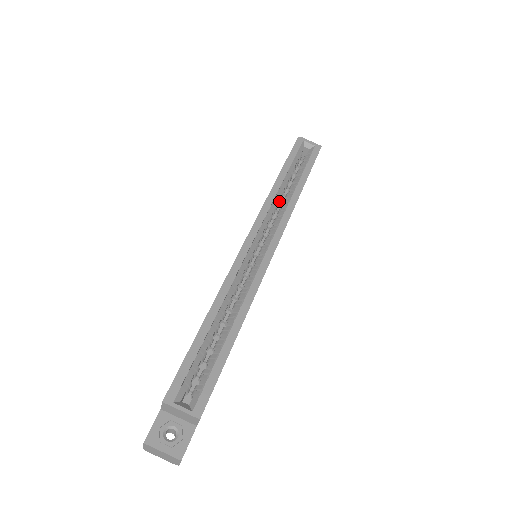
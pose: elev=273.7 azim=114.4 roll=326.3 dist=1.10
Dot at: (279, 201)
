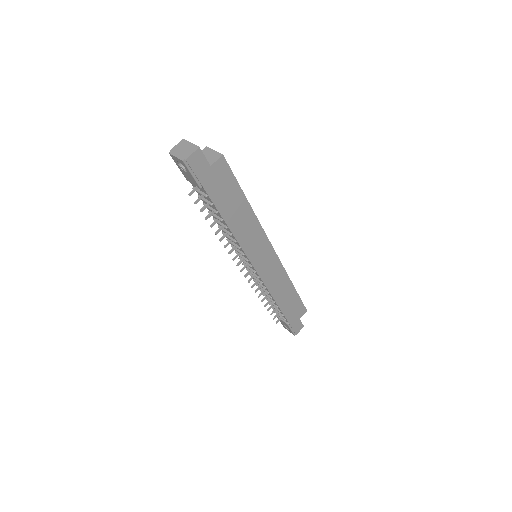
Dot at: occluded
